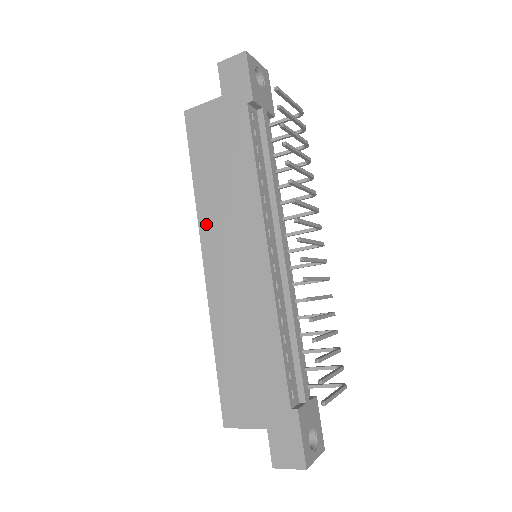
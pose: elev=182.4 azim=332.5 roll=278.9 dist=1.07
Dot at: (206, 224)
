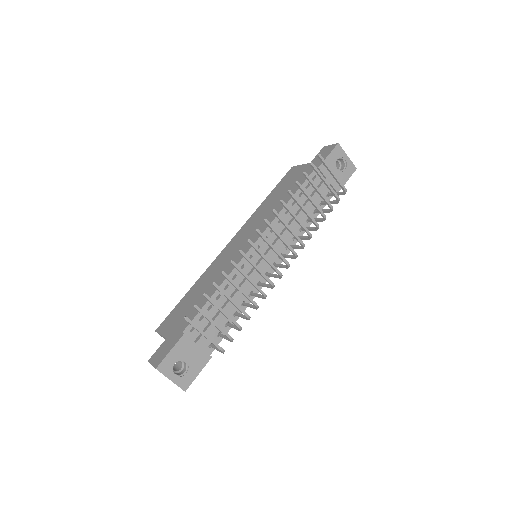
Dot at: (248, 223)
